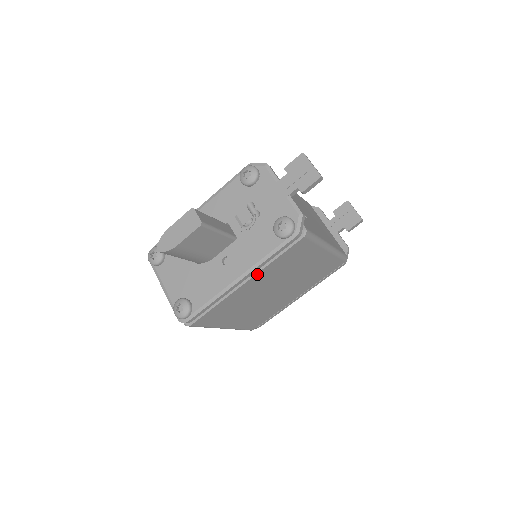
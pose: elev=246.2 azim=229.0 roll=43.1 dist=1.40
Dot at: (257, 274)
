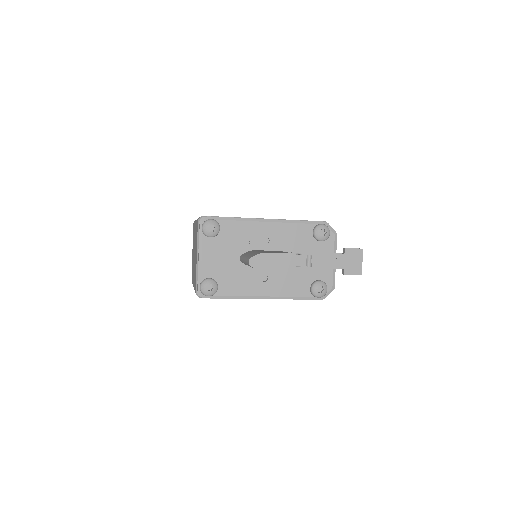
Dot at: occluded
